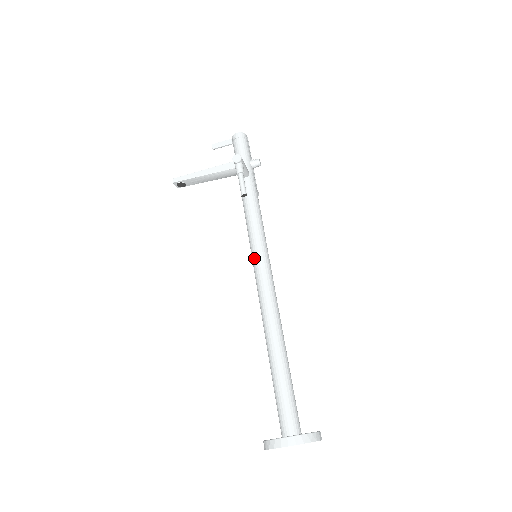
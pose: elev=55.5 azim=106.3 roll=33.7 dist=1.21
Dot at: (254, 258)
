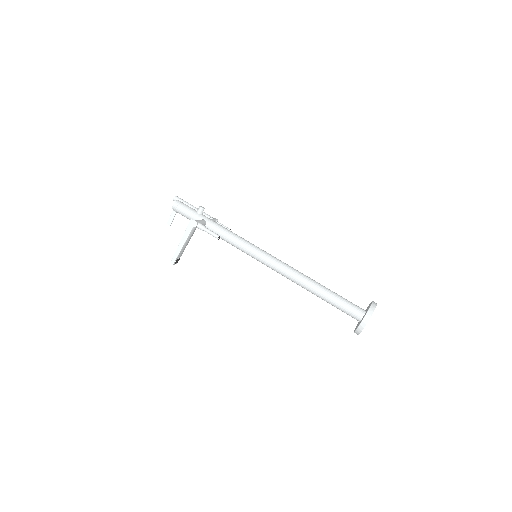
Dot at: (257, 259)
